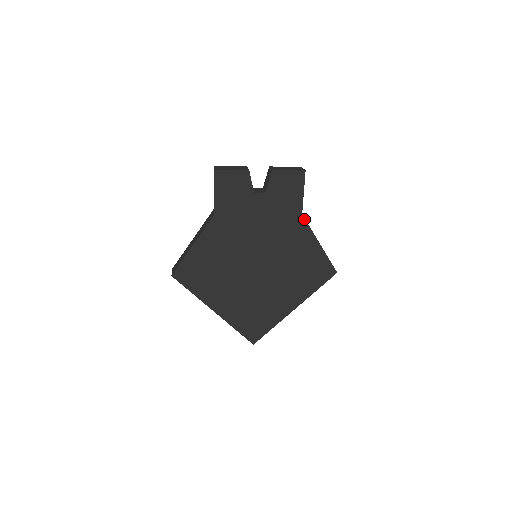
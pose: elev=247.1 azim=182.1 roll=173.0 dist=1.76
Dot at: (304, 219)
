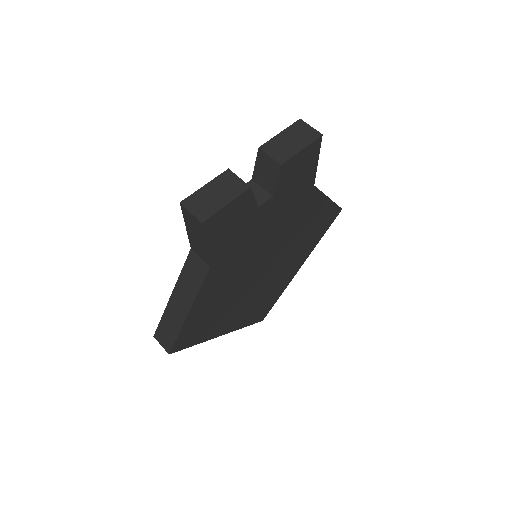
Dot at: (316, 188)
